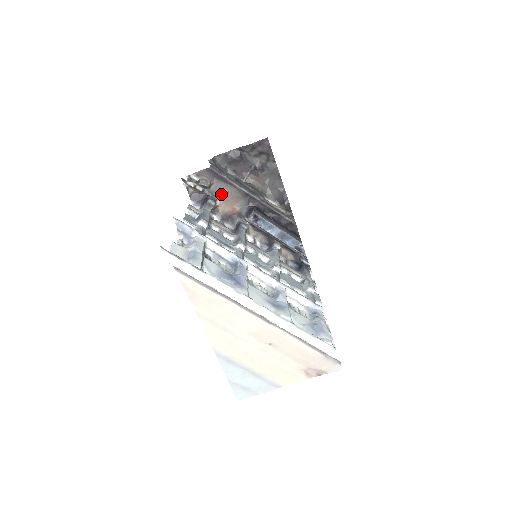
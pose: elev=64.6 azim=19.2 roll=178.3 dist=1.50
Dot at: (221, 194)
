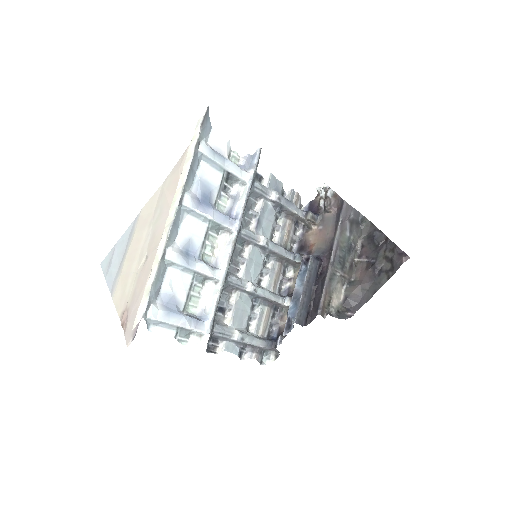
Dot at: (324, 225)
